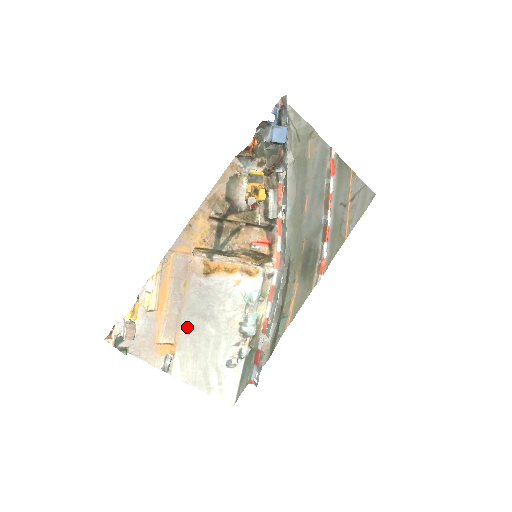
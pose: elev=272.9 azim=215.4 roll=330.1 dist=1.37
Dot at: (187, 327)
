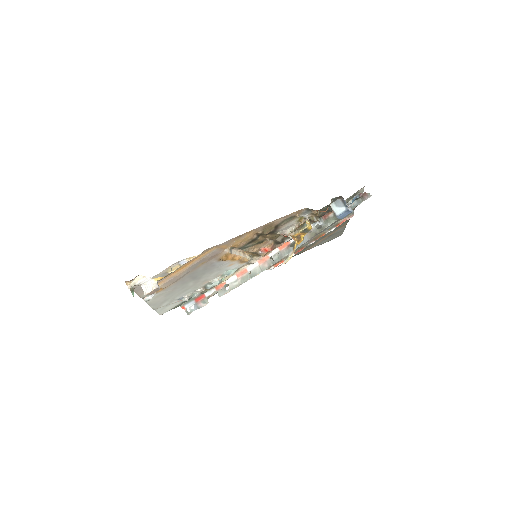
Dot at: (180, 281)
